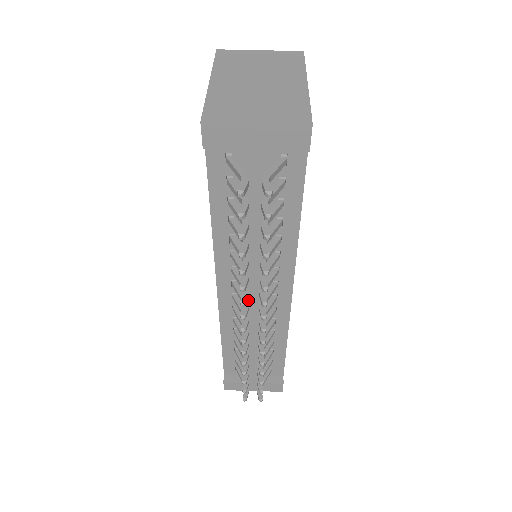
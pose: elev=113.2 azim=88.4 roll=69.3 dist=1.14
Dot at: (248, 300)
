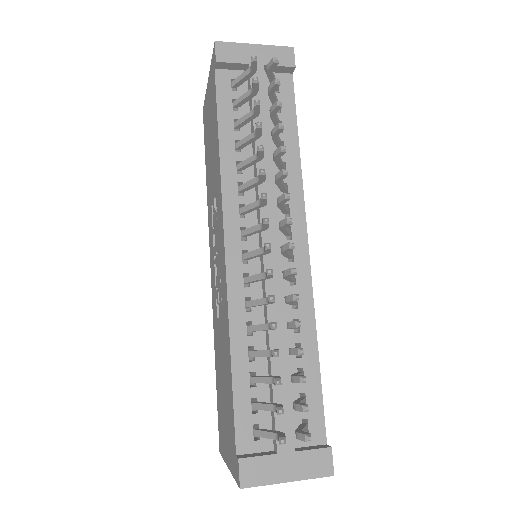
Dot at: (263, 244)
